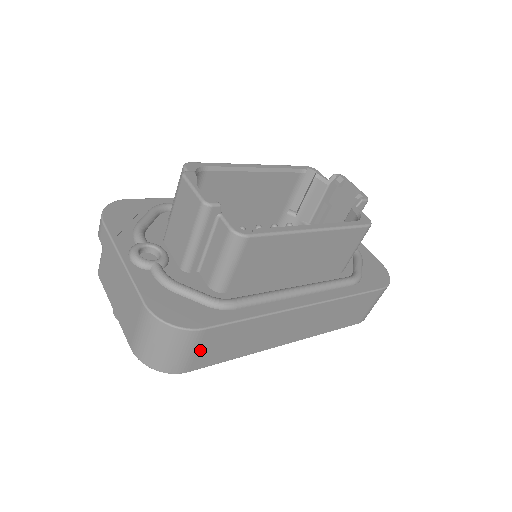
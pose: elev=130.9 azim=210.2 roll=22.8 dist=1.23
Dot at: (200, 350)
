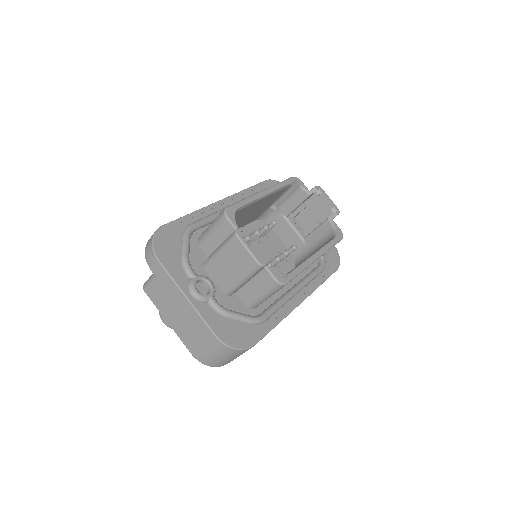
Dot at: occluded
